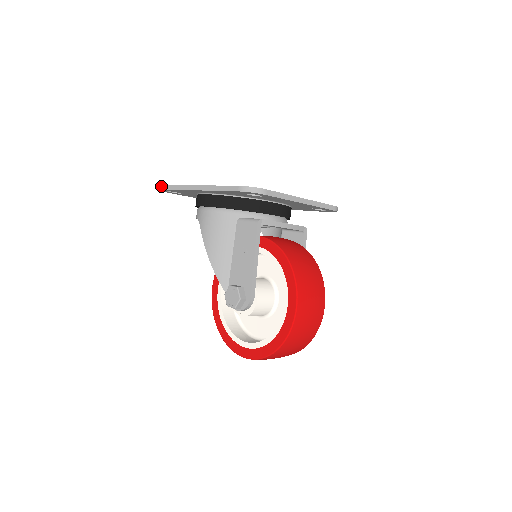
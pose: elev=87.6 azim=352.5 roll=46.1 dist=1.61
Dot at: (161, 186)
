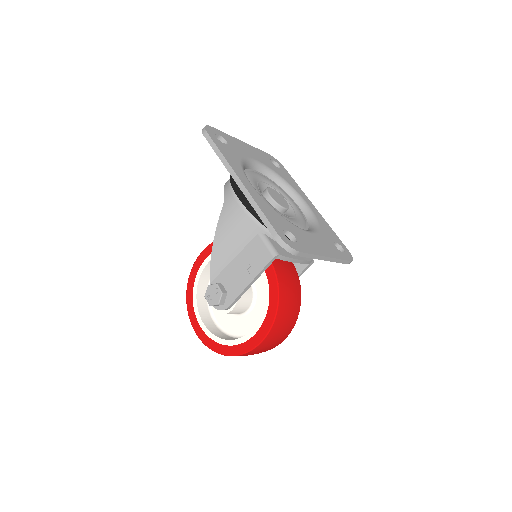
Dot at: (208, 137)
